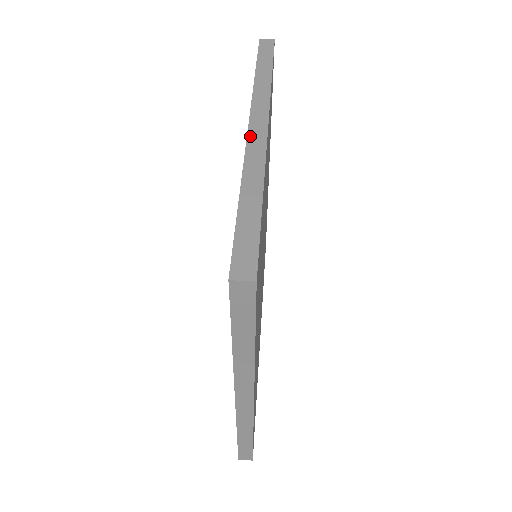
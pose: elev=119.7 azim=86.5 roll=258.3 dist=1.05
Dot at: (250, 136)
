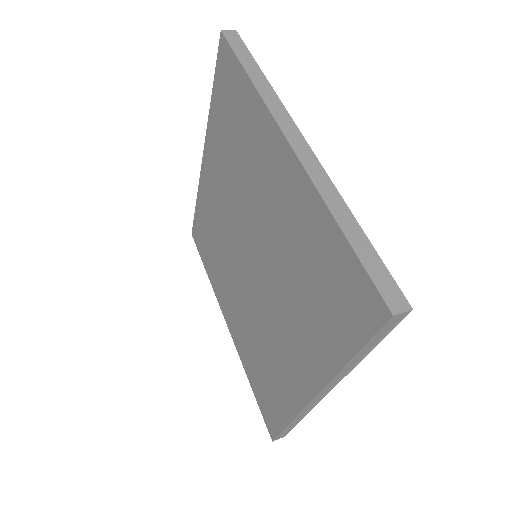
Dot at: (206, 144)
